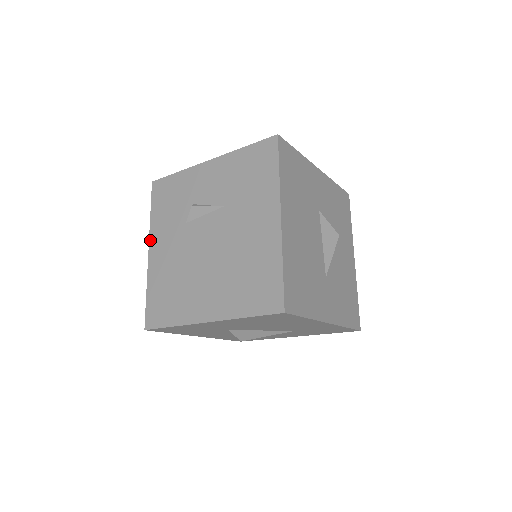
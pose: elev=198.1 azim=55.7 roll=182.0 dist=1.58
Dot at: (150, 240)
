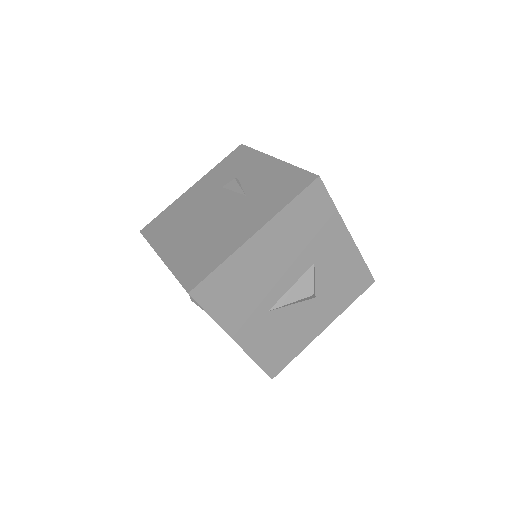
Dot at: (200, 180)
